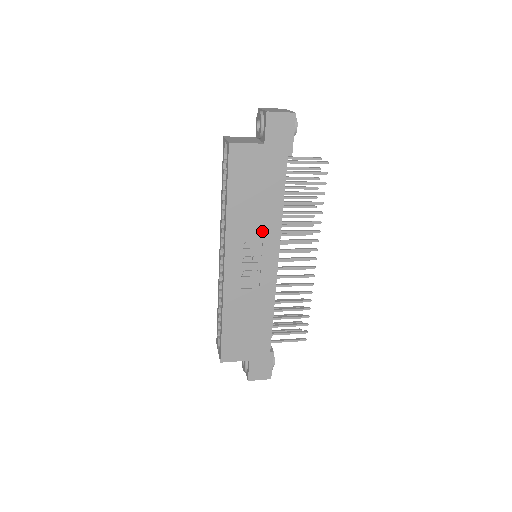
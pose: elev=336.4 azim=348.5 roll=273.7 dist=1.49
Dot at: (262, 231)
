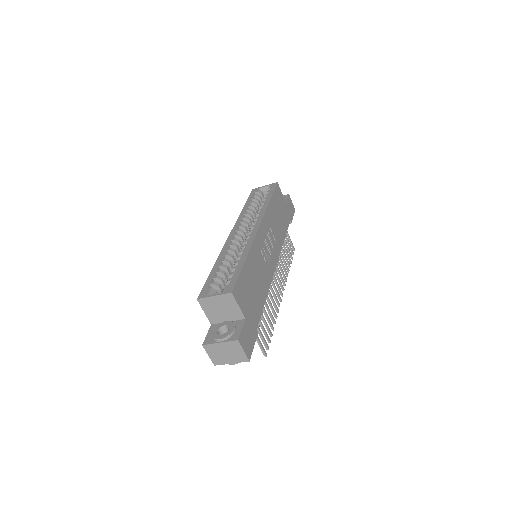
Dot at: (276, 237)
